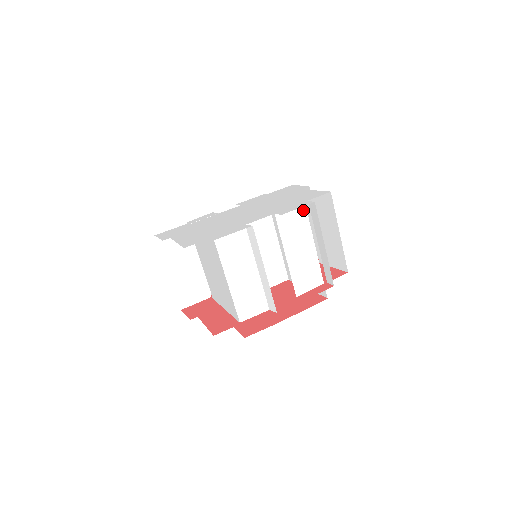
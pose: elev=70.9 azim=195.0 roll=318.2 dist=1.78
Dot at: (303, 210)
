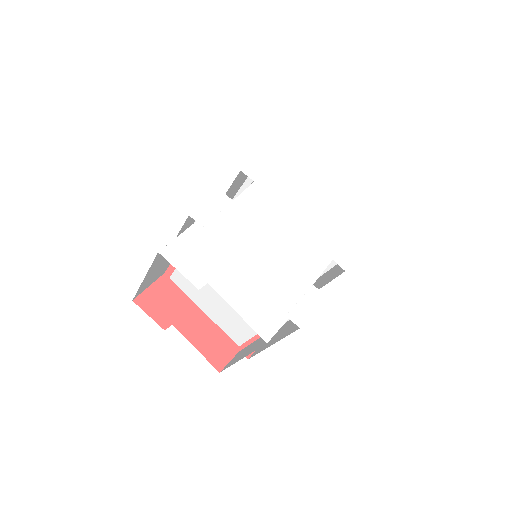
Dot at: occluded
